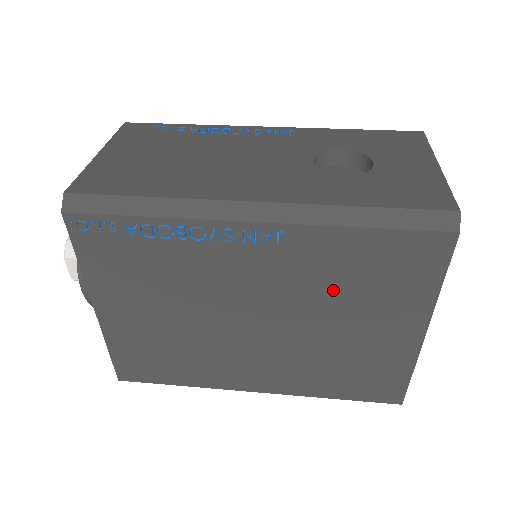
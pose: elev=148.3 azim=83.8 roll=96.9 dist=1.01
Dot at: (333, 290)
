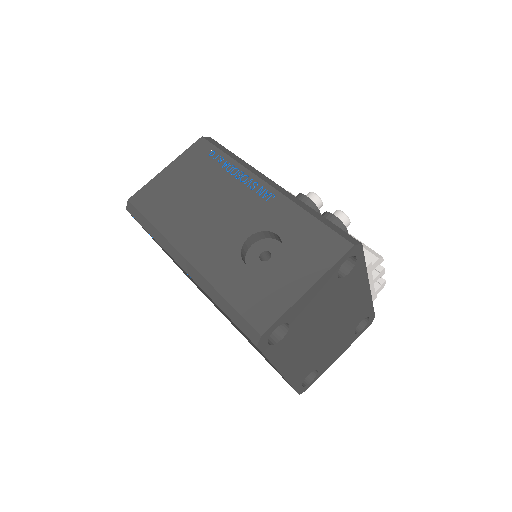
Dot at: (230, 320)
